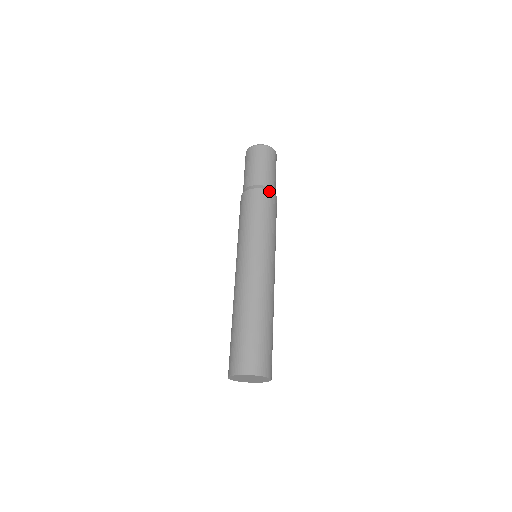
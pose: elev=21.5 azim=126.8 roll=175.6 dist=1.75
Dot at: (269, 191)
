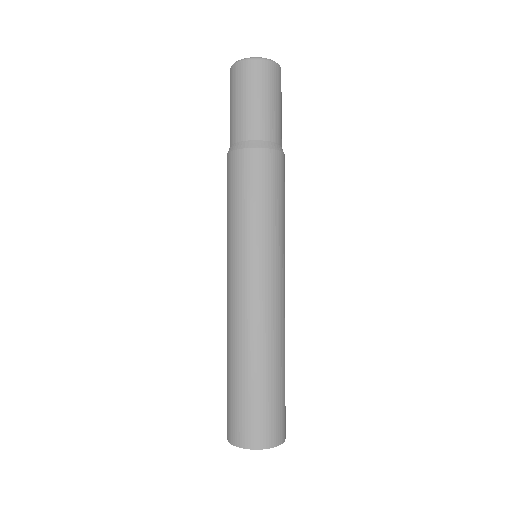
Dot at: (278, 151)
